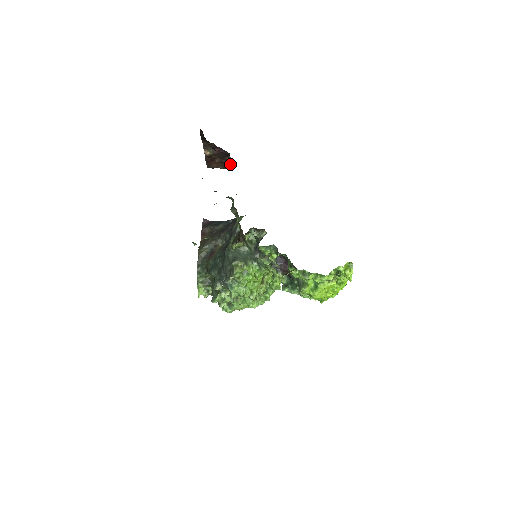
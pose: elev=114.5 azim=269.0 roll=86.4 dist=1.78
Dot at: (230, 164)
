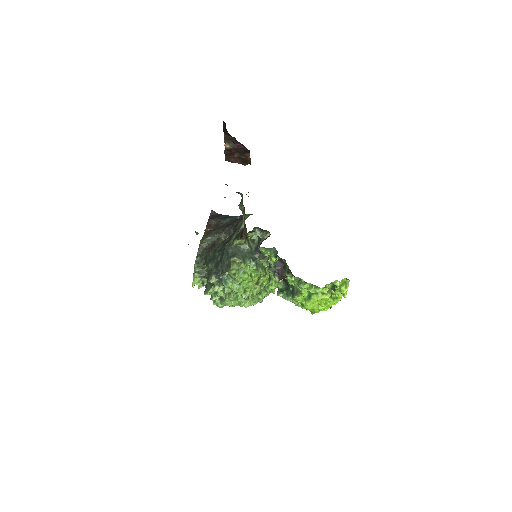
Dot at: (248, 161)
